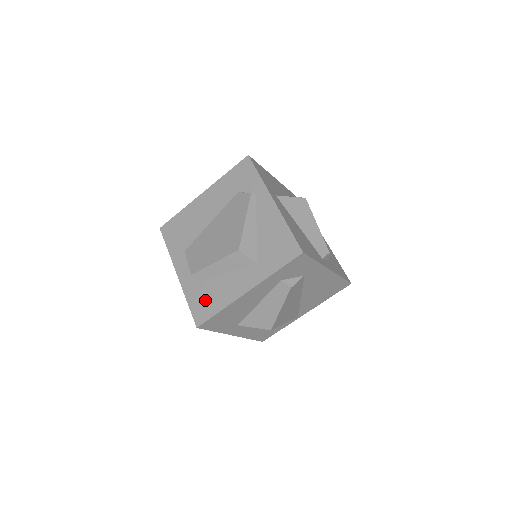
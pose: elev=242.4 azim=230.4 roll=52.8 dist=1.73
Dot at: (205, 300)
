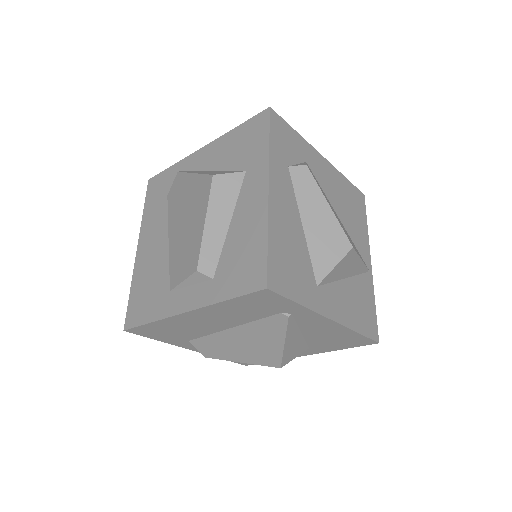
Dot at: (240, 264)
